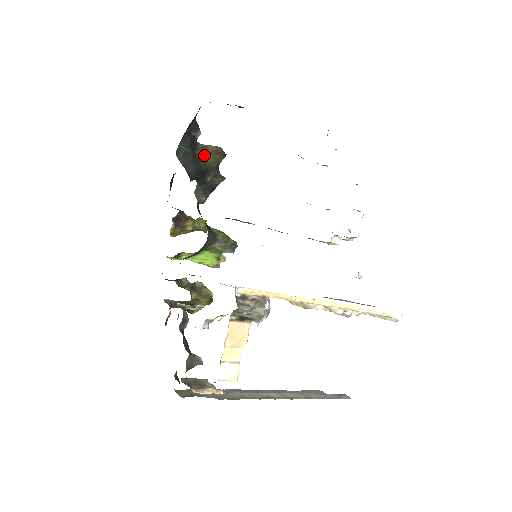
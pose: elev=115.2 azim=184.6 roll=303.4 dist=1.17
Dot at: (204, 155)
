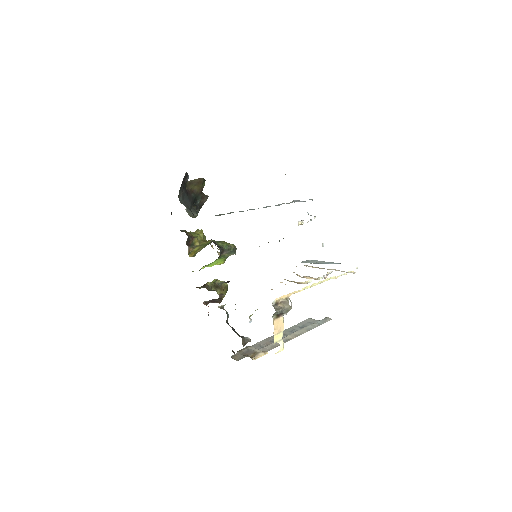
Dot at: (192, 188)
